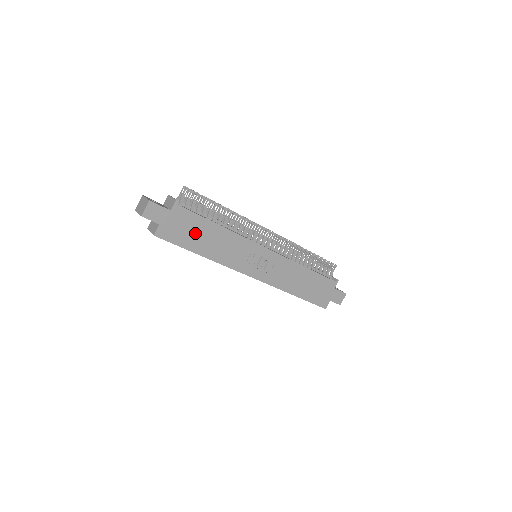
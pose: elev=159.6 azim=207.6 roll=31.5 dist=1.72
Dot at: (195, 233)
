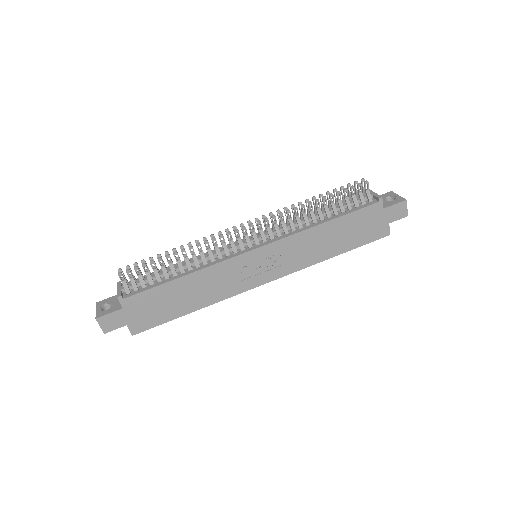
Dot at: (166, 302)
